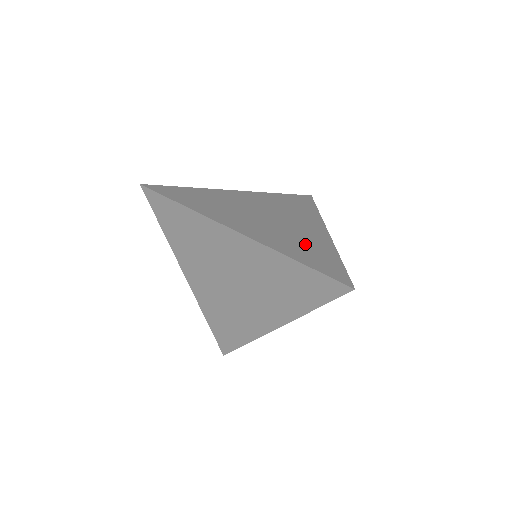
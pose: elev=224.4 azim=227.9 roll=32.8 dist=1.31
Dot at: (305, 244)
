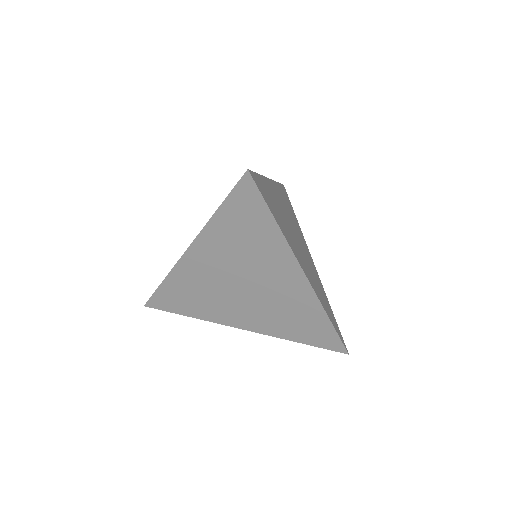
Dot at: (320, 288)
